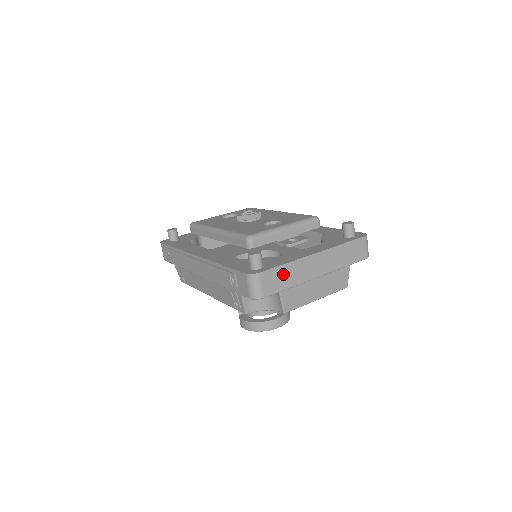
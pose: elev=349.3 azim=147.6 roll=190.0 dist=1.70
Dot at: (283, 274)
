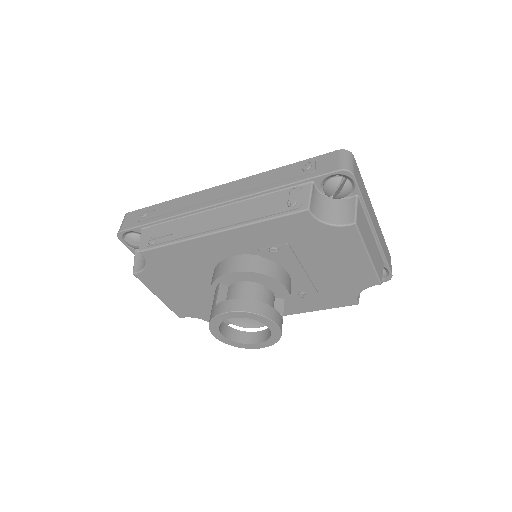
Dot at: (362, 185)
